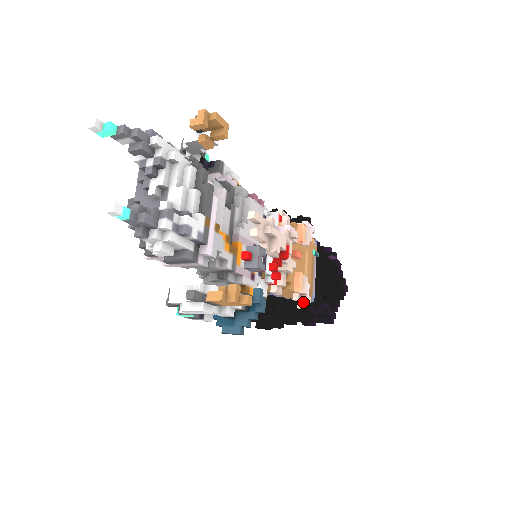
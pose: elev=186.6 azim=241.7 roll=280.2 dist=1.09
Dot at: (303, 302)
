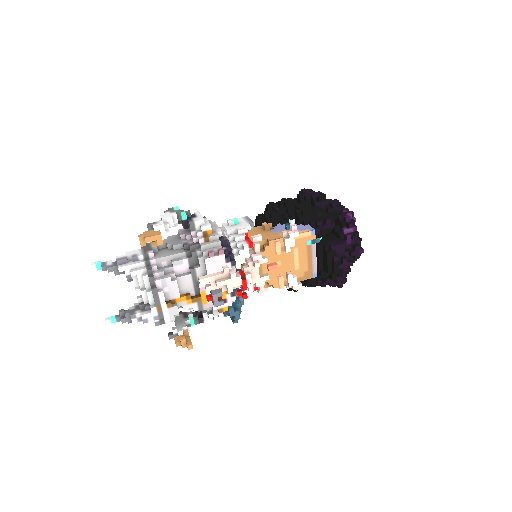
Dot at: (297, 286)
